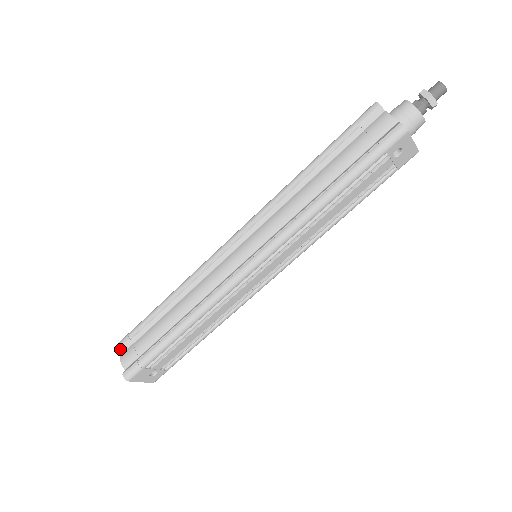
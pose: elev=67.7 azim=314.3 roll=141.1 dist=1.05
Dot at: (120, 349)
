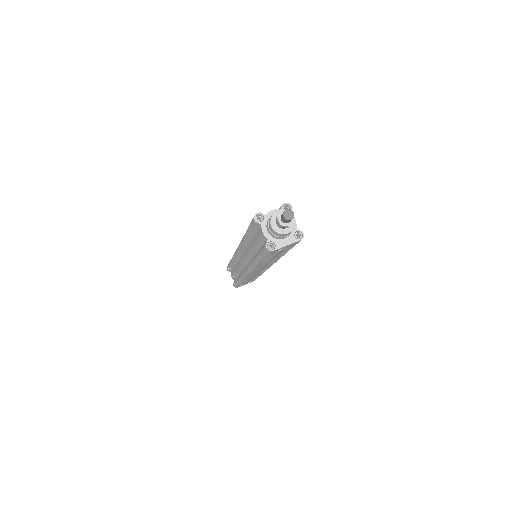
Dot at: (229, 270)
